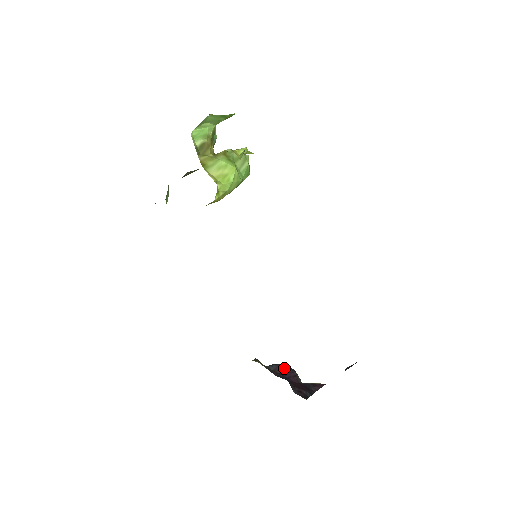
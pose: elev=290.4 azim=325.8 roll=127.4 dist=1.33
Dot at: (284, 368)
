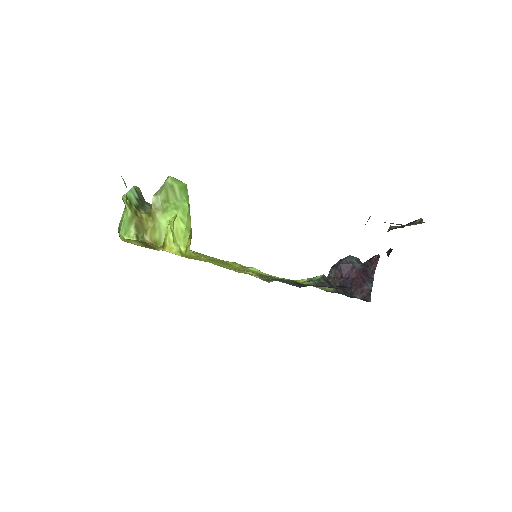
Dot at: (341, 269)
